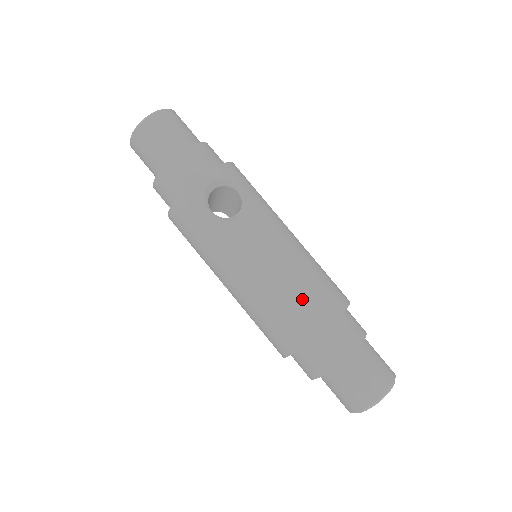
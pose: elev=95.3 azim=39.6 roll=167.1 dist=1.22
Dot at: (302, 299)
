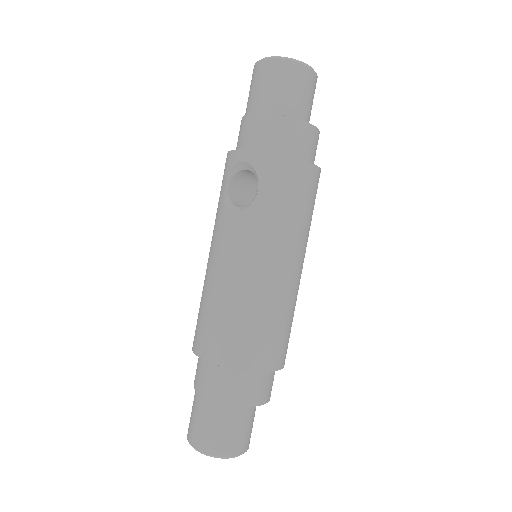
Dot at: (210, 320)
